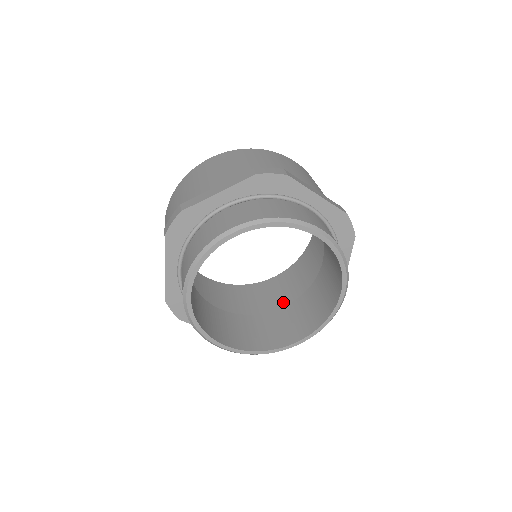
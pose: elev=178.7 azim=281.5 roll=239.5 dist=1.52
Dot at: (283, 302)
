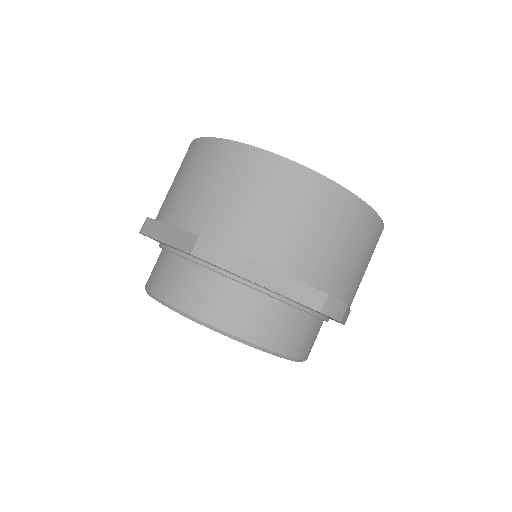
Dot at: occluded
